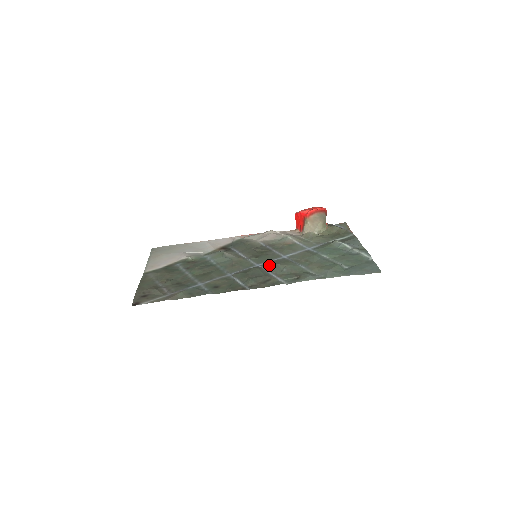
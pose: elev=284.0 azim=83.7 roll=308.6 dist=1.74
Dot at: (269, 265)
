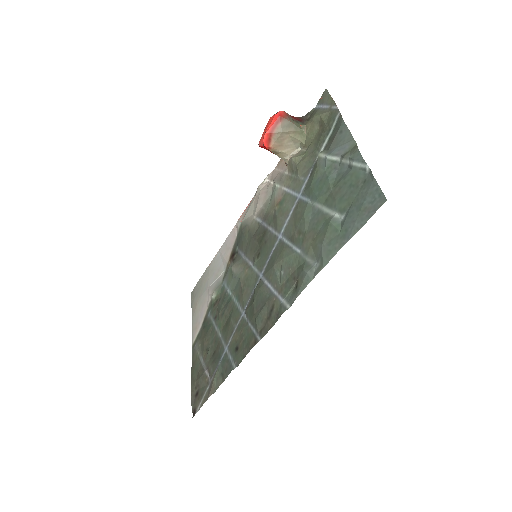
Dot at: (268, 271)
